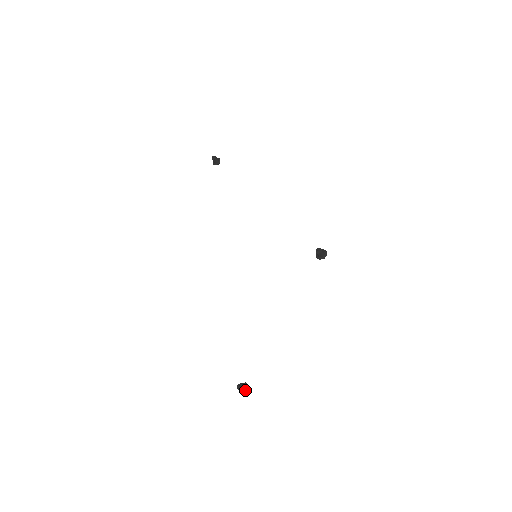
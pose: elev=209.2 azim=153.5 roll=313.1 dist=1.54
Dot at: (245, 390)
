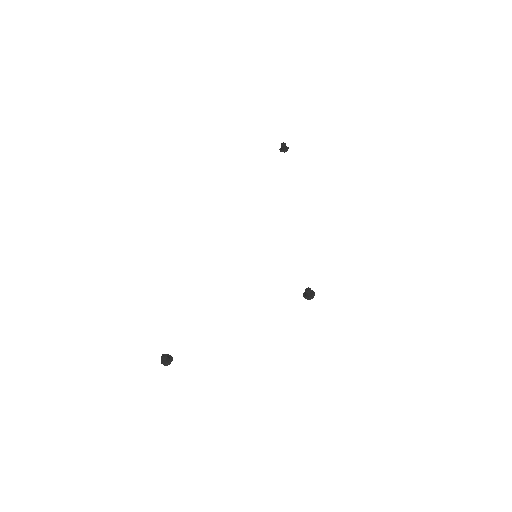
Dot at: (167, 362)
